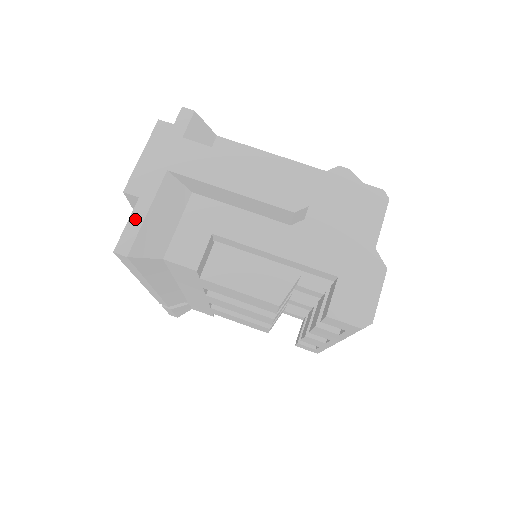
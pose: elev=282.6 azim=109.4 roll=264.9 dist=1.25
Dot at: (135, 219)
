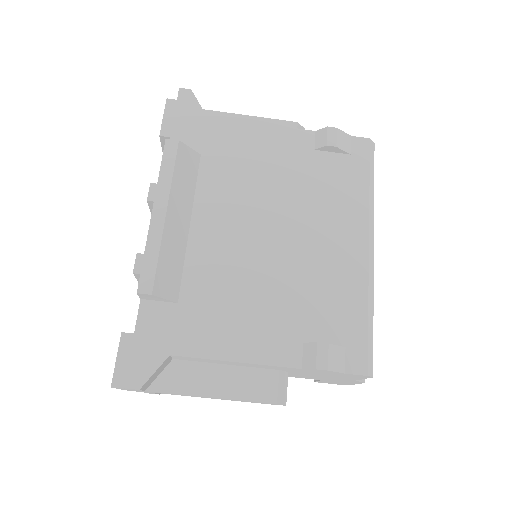
Dot at: occluded
